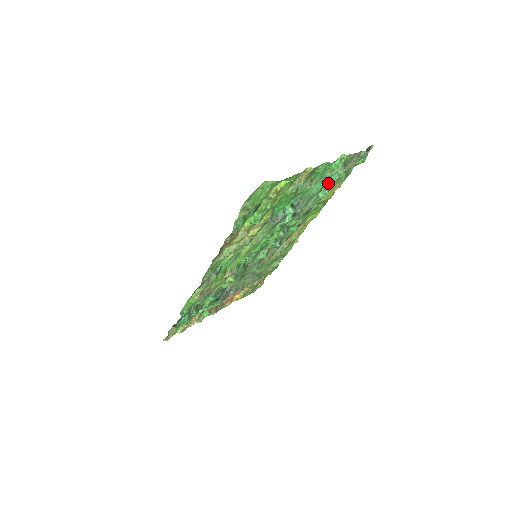
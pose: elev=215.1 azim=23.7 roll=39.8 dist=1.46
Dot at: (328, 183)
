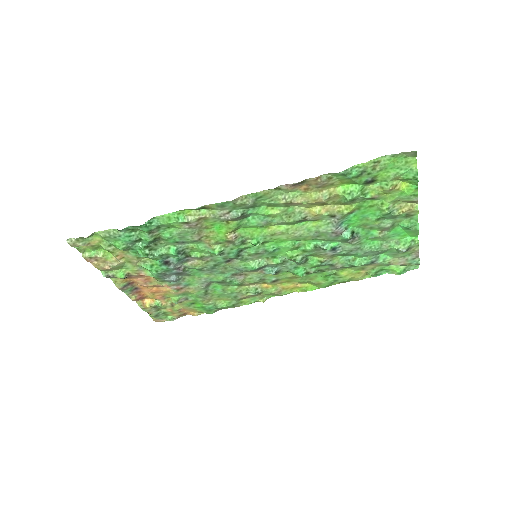
Dot at: (374, 256)
